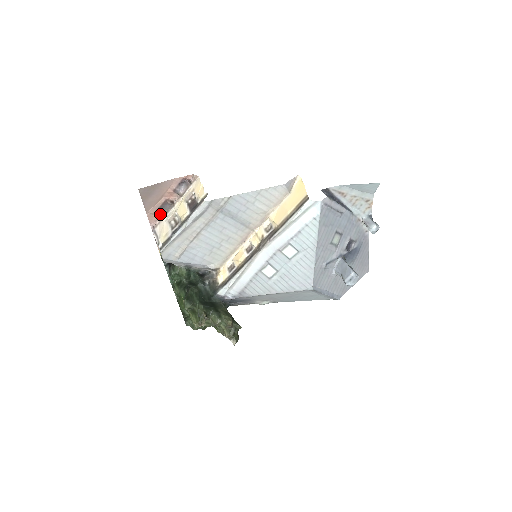
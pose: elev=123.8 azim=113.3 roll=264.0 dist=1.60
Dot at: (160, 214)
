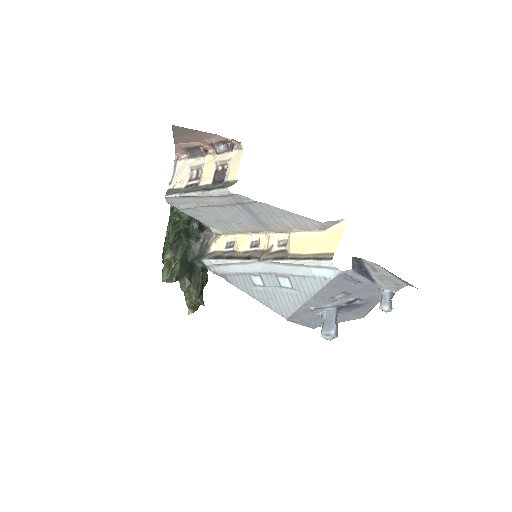
Dot at: (189, 152)
